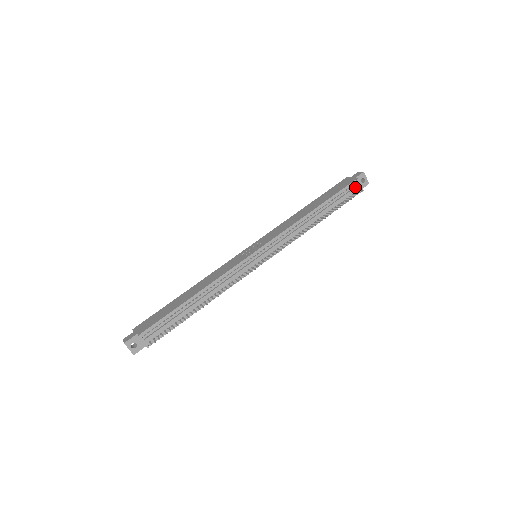
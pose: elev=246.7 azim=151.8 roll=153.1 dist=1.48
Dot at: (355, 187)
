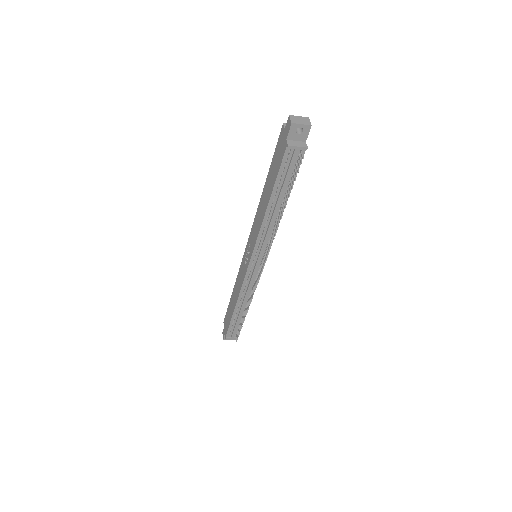
Dot at: (292, 155)
